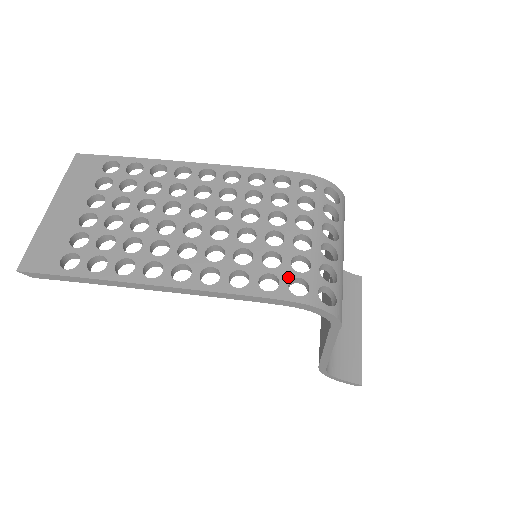
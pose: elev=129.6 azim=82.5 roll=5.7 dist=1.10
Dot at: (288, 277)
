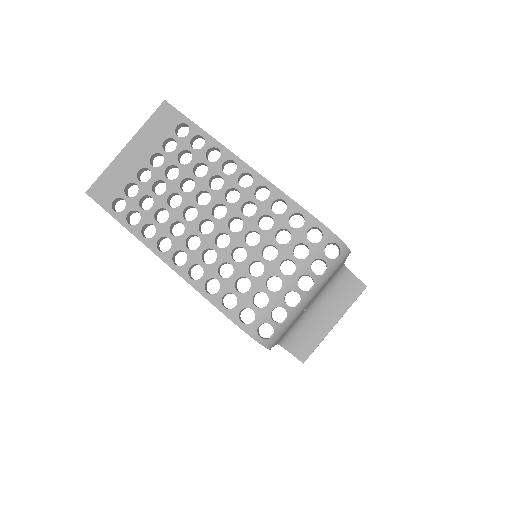
Dot at: (245, 305)
